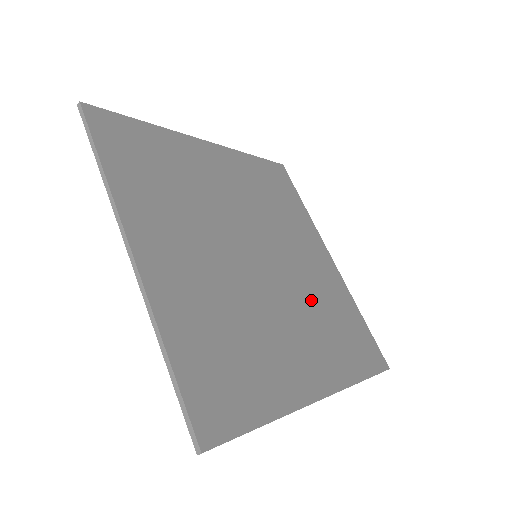
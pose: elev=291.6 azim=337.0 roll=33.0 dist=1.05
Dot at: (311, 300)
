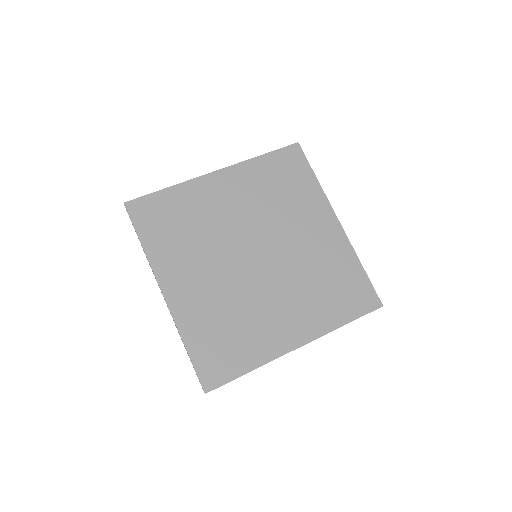
Dot at: (304, 274)
